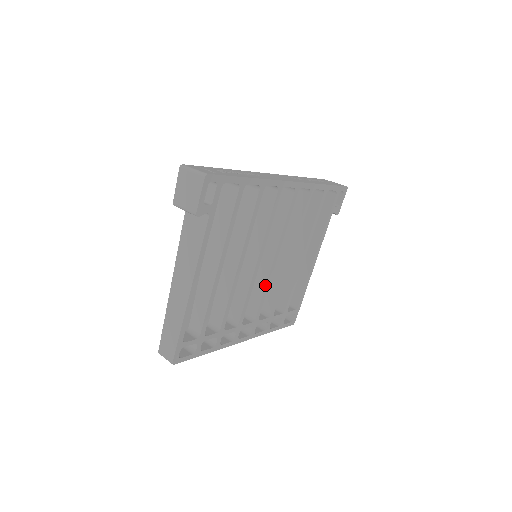
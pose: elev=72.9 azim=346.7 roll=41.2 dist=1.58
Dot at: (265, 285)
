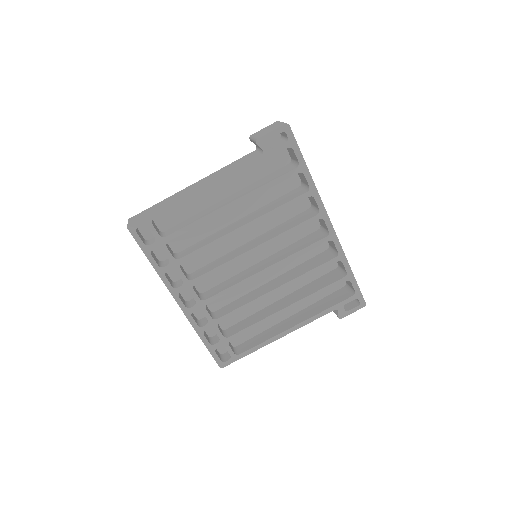
Dot at: (239, 282)
